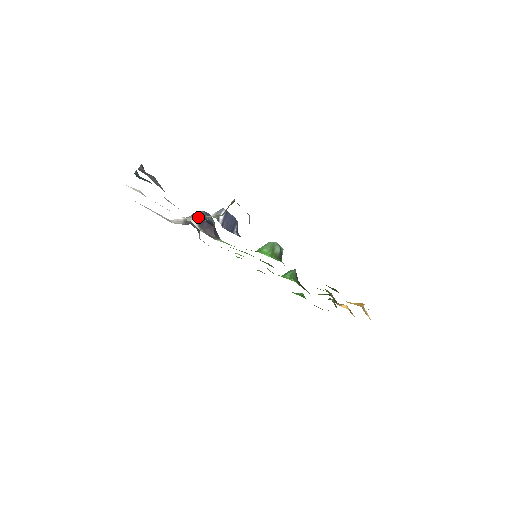
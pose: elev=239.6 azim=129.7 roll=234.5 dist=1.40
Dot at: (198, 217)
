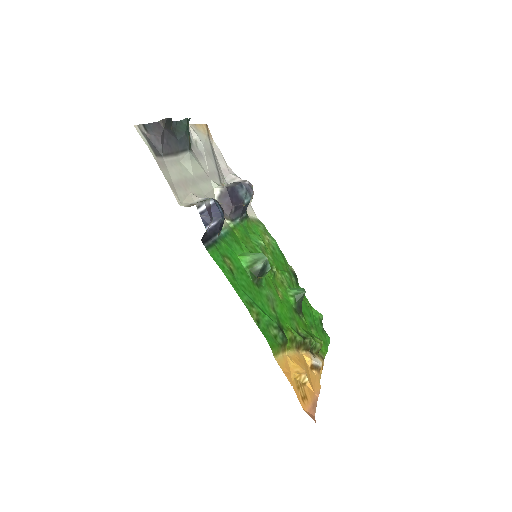
Dot at: (225, 189)
